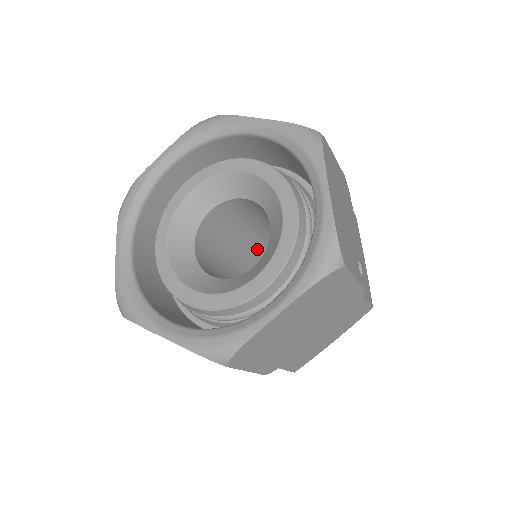
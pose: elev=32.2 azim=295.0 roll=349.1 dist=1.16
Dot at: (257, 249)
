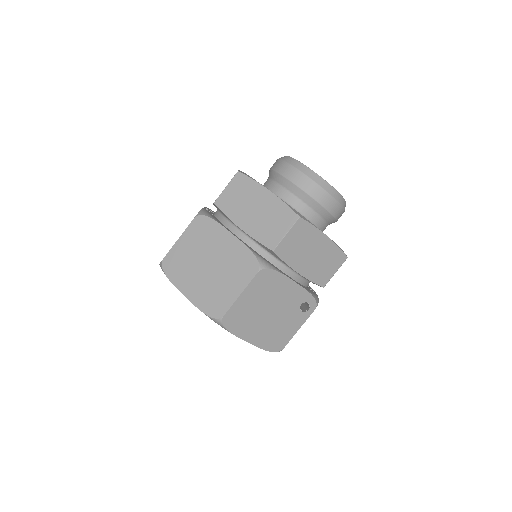
Dot at: occluded
